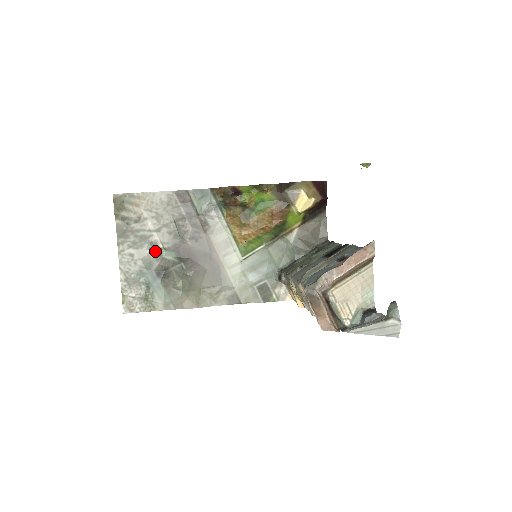
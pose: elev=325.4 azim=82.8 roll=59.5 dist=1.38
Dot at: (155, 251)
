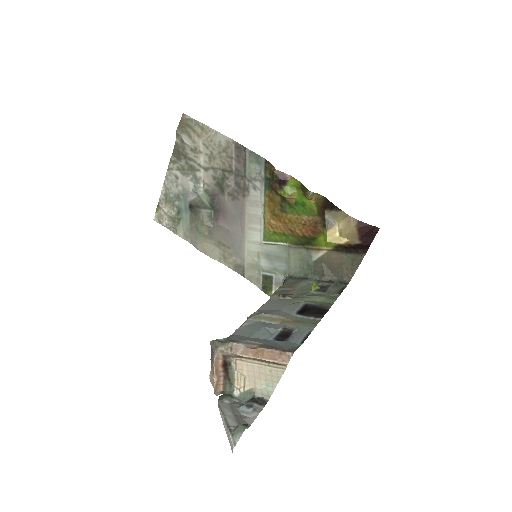
Dot at: (195, 186)
